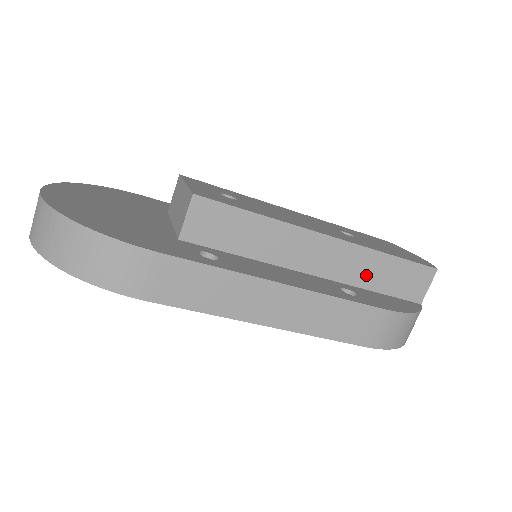
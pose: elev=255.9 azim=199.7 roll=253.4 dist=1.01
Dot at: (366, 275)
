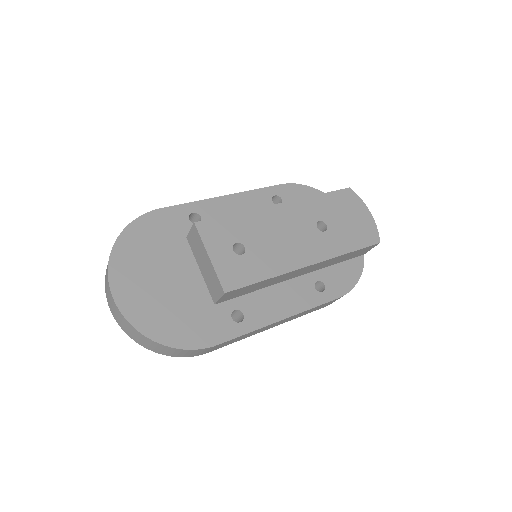
Dot at: (331, 263)
